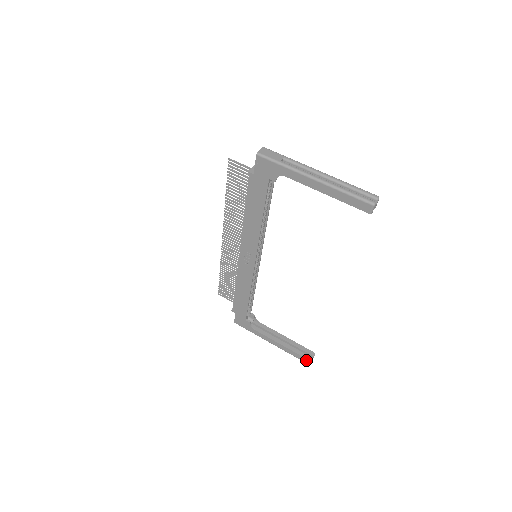
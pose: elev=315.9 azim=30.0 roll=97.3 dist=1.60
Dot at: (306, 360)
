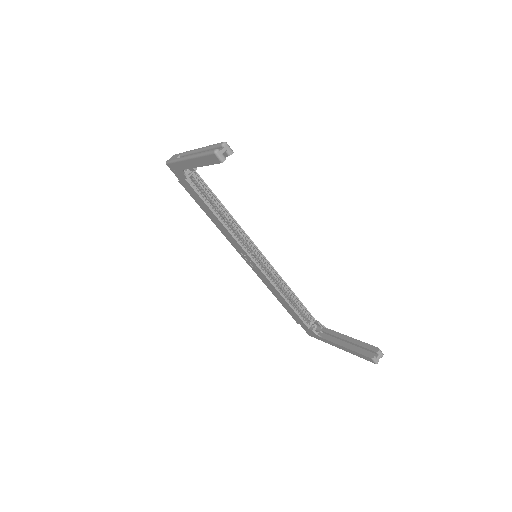
Dot at: (369, 359)
